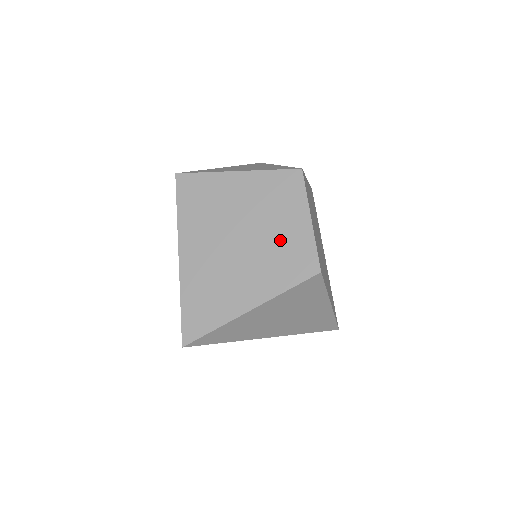
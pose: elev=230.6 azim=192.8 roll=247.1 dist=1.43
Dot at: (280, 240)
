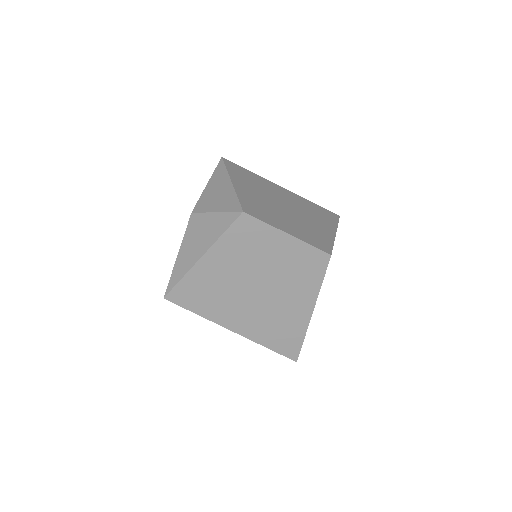
Dot at: (284, 265)
